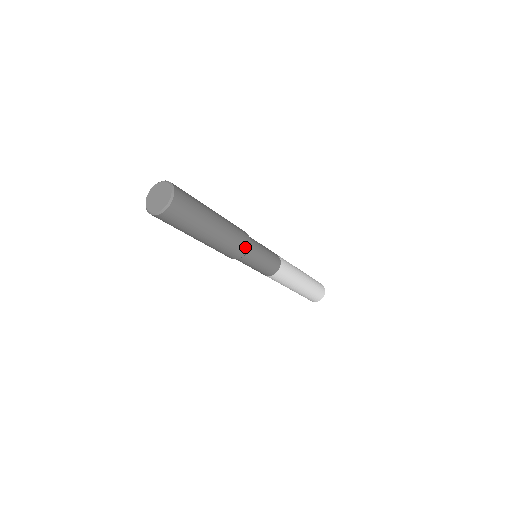
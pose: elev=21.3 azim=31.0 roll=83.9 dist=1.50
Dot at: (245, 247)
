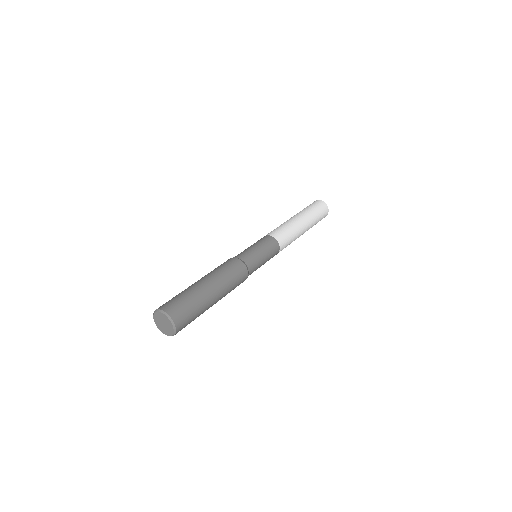
Dot at: occluded
